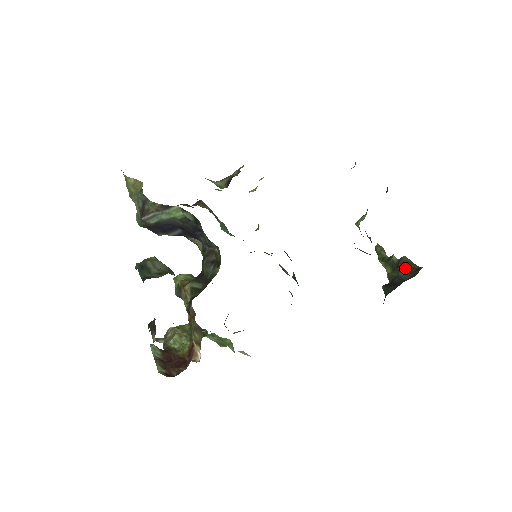
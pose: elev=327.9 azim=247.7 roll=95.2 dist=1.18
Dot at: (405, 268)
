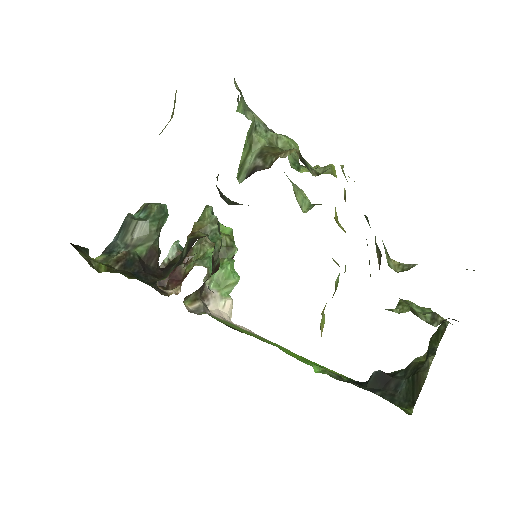
Dot at: (412, 385)
